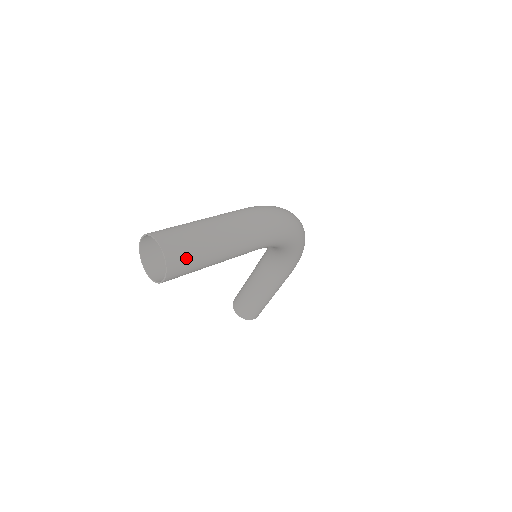
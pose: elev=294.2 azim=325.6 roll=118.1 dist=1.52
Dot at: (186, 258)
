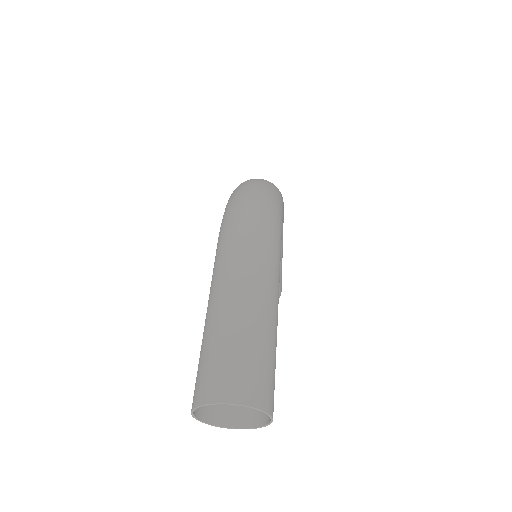
Dot at: (265, 374)
